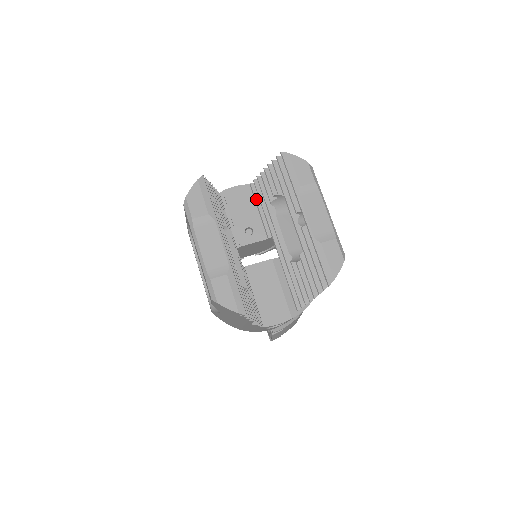
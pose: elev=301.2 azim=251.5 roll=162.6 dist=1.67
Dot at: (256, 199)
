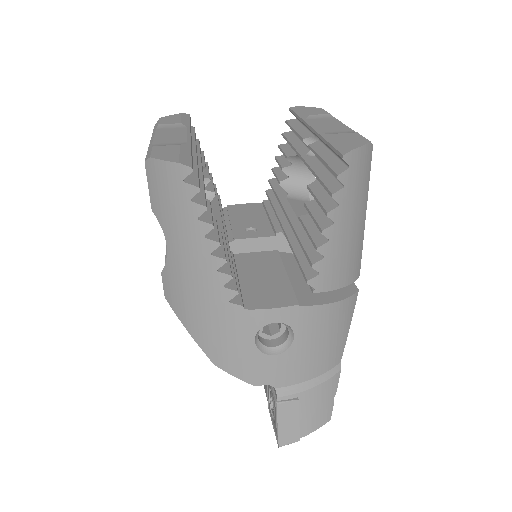
Dot at: (267, 209)
